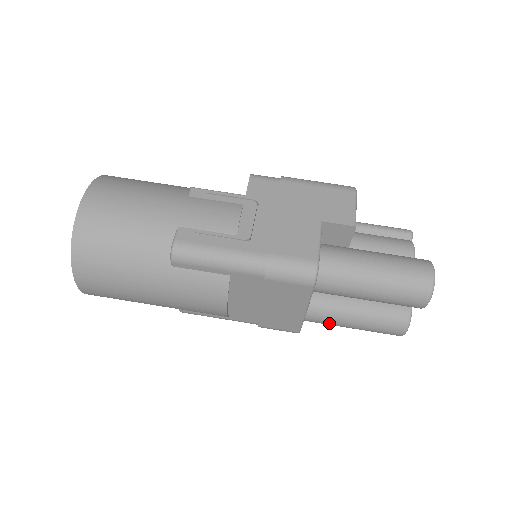
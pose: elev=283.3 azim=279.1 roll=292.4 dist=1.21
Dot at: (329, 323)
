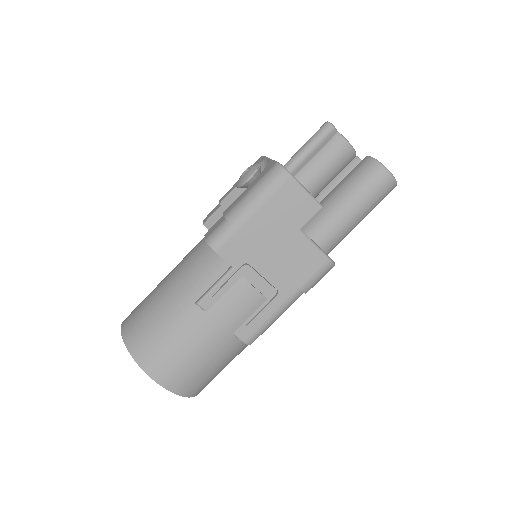
Dot at: occluded
